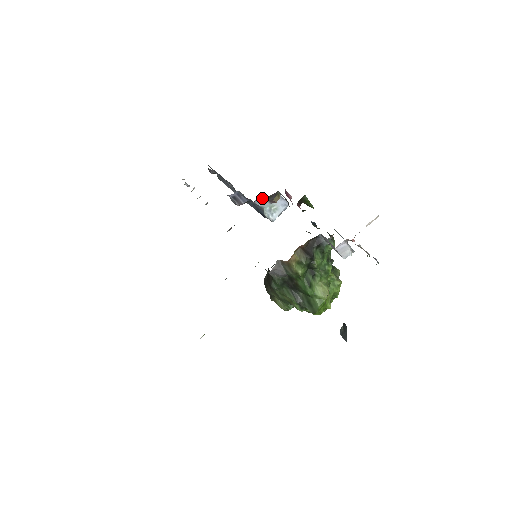
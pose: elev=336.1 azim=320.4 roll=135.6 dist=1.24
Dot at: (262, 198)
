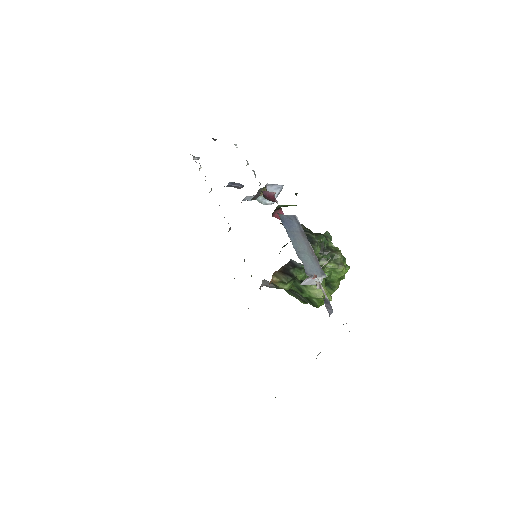
Dot at: (248, 196)
